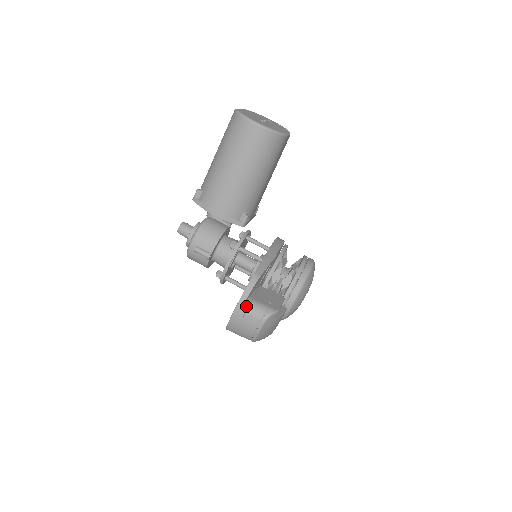
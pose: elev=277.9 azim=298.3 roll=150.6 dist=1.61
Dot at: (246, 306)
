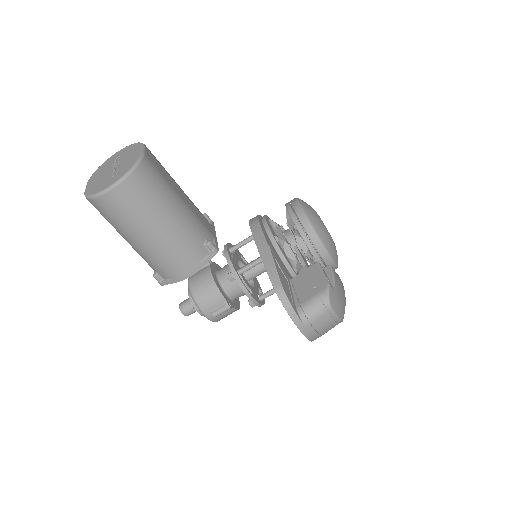
Dot at: (304, 318)
